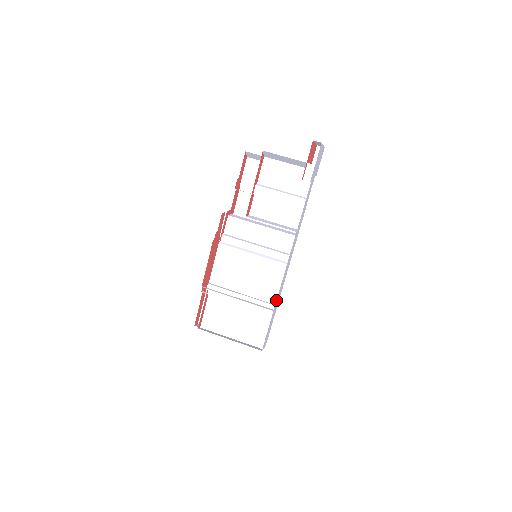
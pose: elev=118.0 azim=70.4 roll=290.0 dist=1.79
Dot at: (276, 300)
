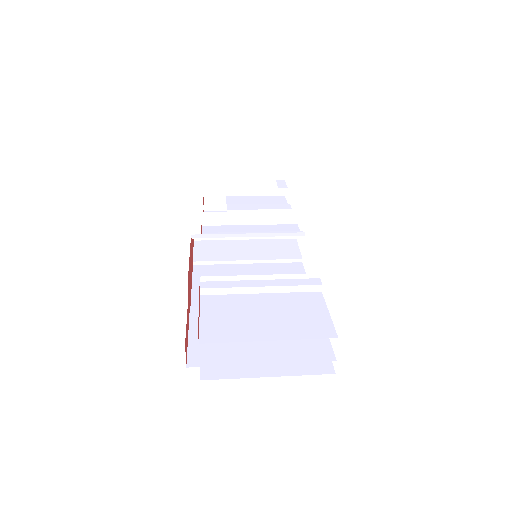
Dot at: occluded
